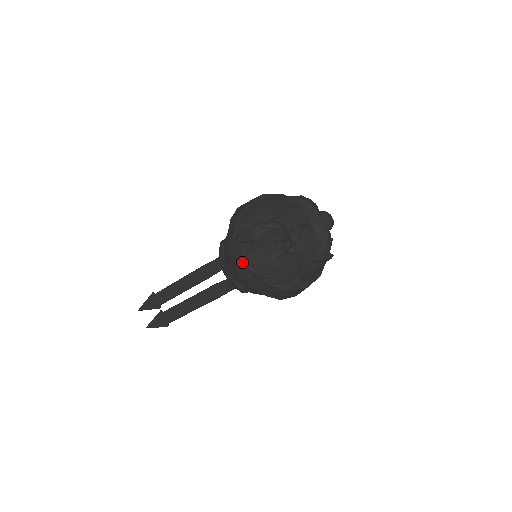
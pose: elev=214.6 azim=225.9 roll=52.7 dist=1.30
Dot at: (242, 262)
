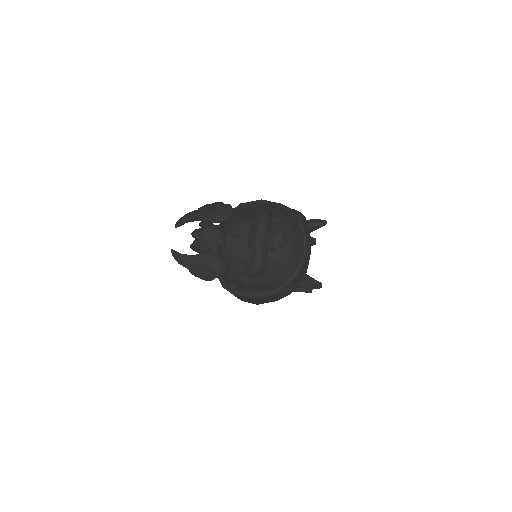
Dot at: occluded
